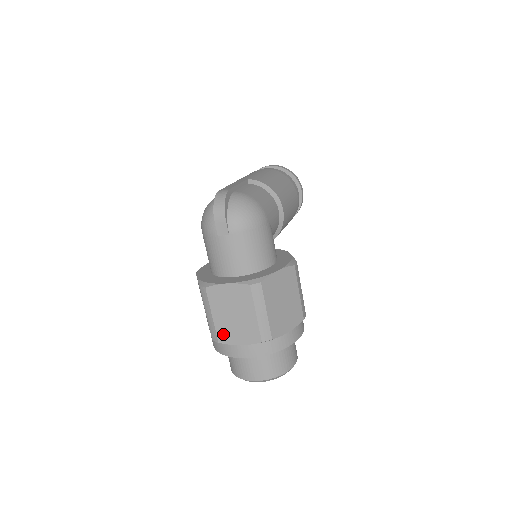
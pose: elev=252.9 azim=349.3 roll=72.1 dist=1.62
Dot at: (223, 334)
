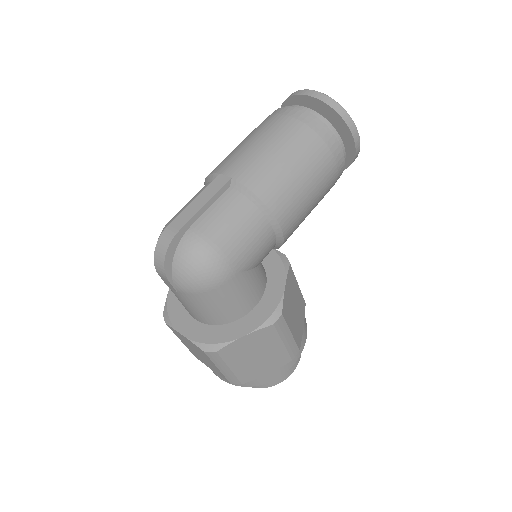
Dot at: (196, 356)
